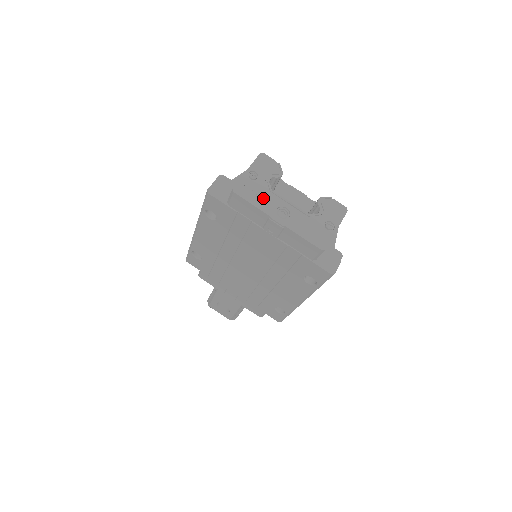
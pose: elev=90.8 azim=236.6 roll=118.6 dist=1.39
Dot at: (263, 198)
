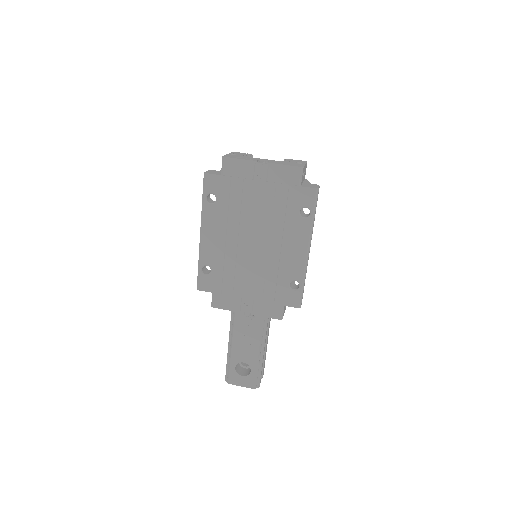
Dot at: (246, 158)
